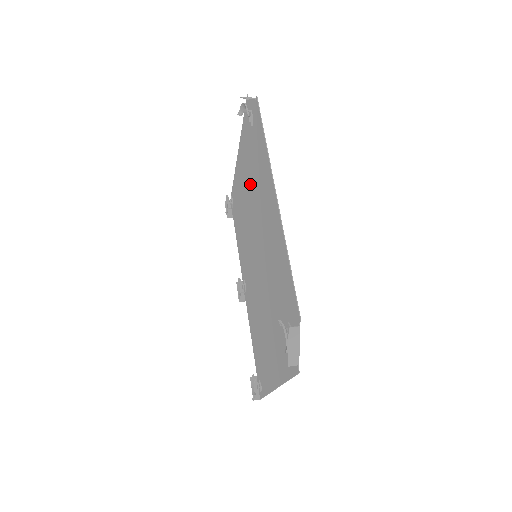
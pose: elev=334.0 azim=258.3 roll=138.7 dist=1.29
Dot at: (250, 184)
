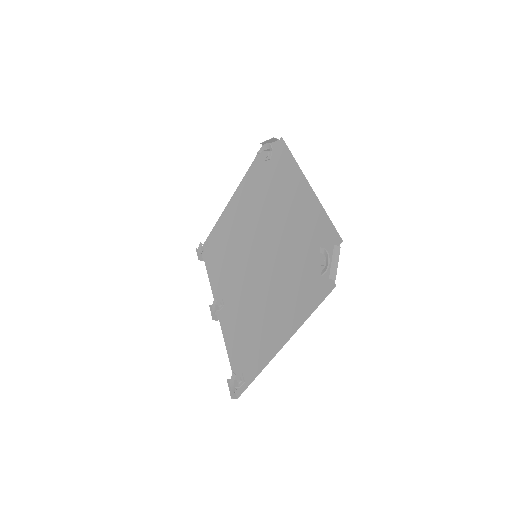
Dot at: (255, 204)
